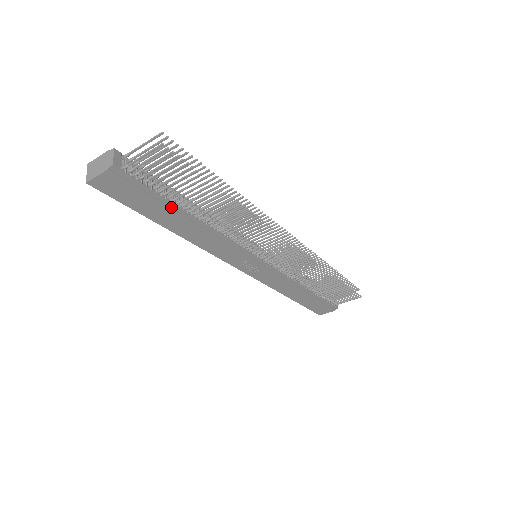
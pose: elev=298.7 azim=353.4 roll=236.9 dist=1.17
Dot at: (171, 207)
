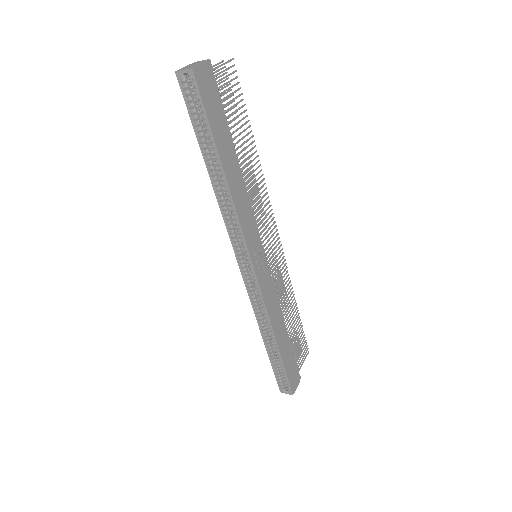
Dot at: (228, 136)
